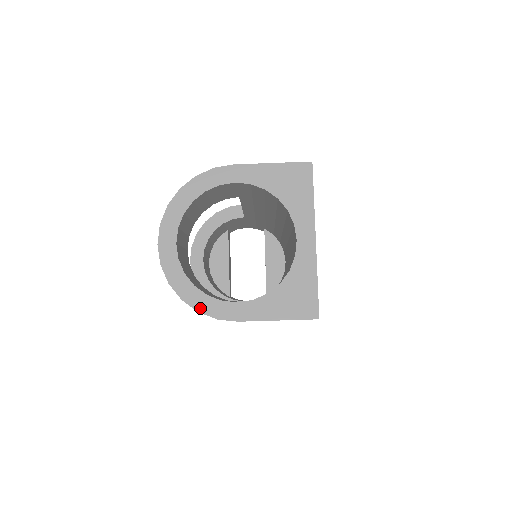
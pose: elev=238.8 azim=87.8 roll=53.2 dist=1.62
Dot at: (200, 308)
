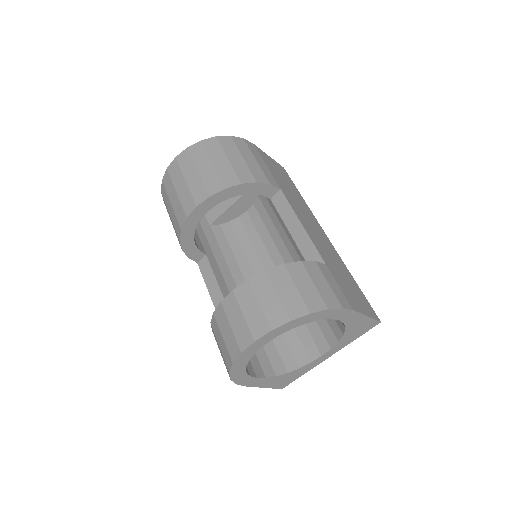
Dot at: (234, 378)
